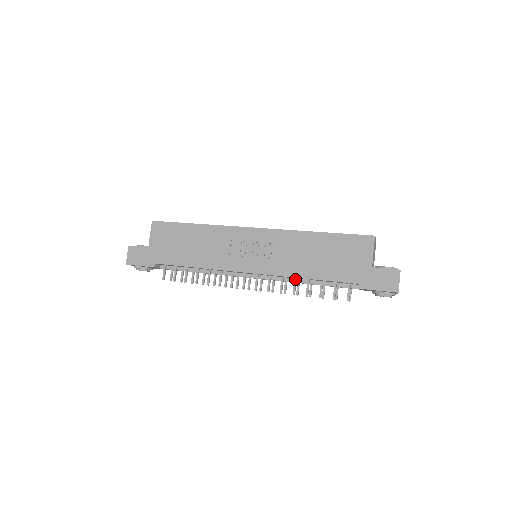
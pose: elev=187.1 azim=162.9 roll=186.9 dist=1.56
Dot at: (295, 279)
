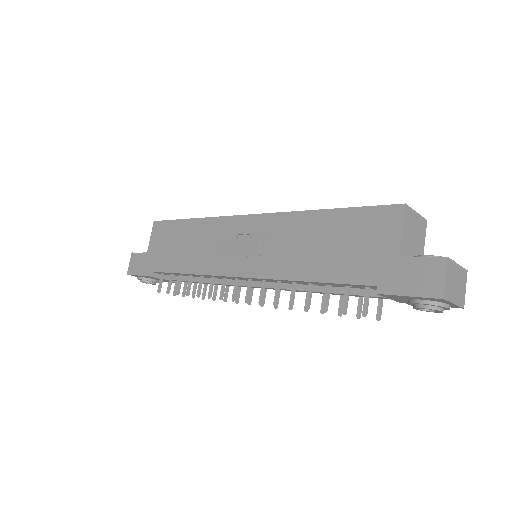
Dot at: (293, 284)
